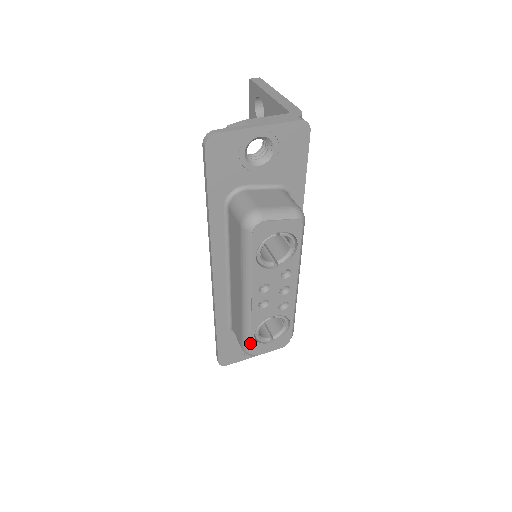
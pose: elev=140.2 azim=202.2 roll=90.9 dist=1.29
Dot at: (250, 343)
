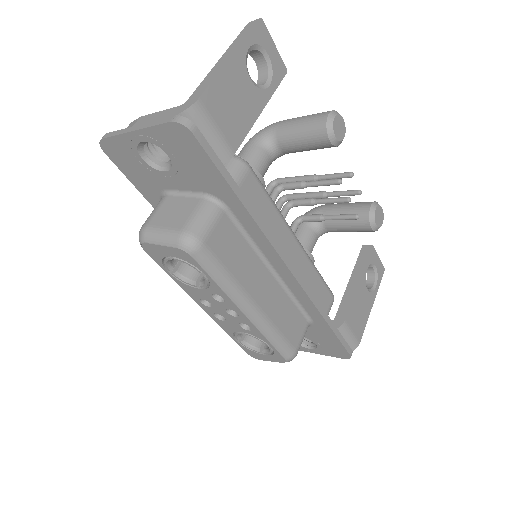
Dot at: (239, 345)
